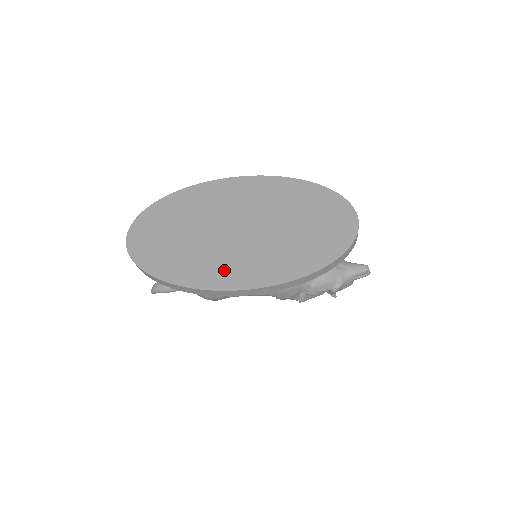
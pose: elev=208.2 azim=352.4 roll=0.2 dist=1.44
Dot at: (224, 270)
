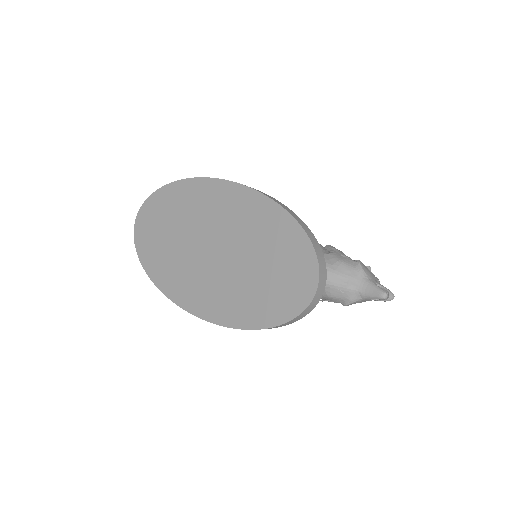
Dot at: (189, 289)
